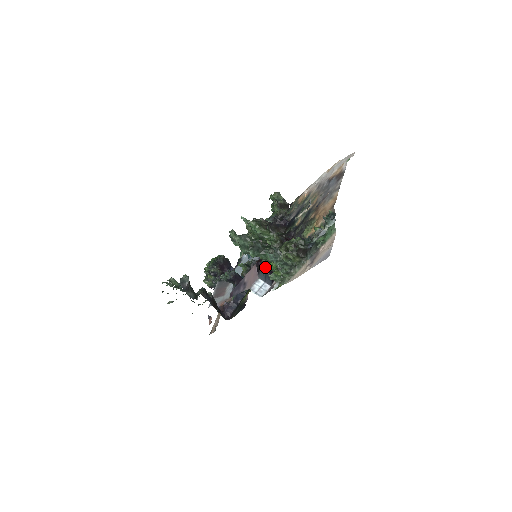
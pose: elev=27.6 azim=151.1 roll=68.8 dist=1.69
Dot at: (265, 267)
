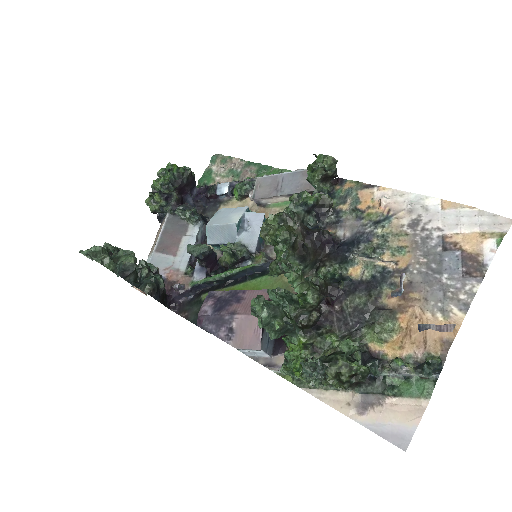
Dot at: occluded
